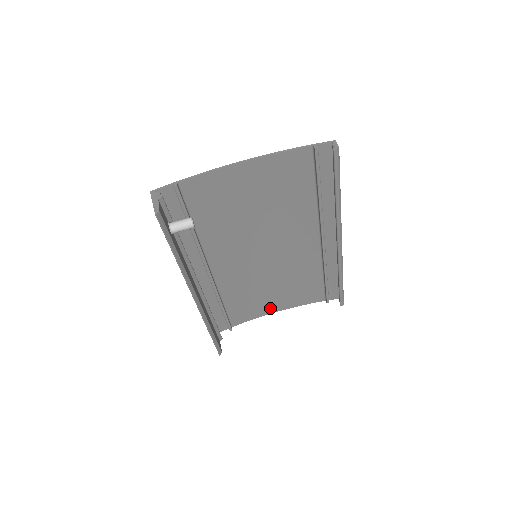
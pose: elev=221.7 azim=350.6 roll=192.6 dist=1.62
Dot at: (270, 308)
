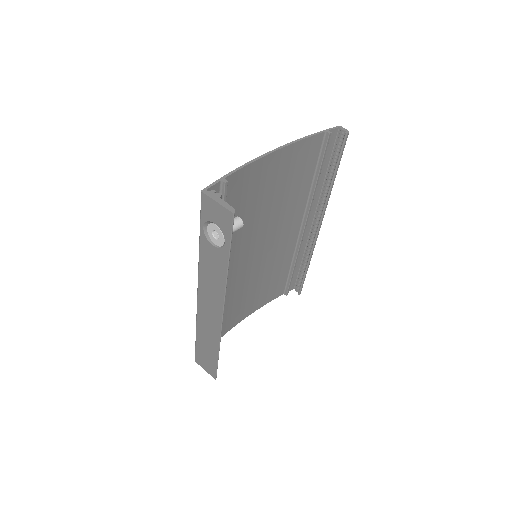
Dot at: (243, 315)
